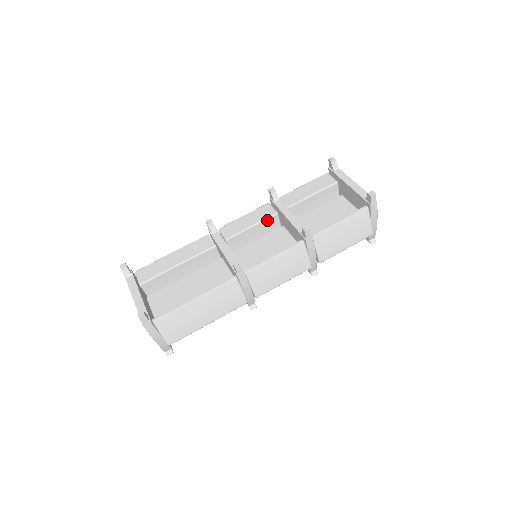
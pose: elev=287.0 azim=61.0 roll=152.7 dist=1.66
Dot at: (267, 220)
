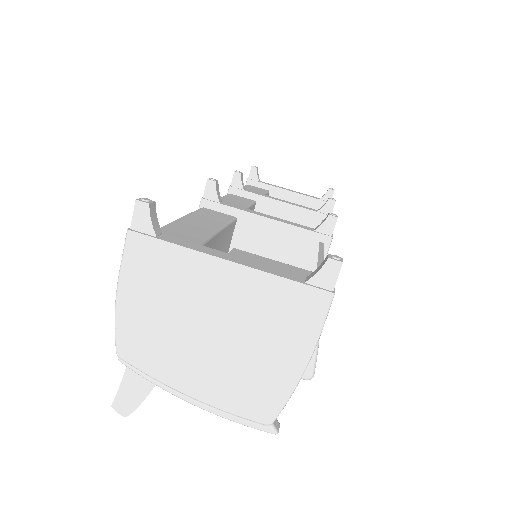
Dot at: (252, 207)
